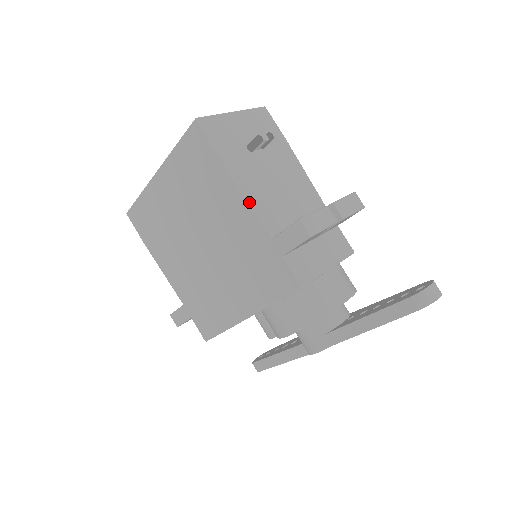
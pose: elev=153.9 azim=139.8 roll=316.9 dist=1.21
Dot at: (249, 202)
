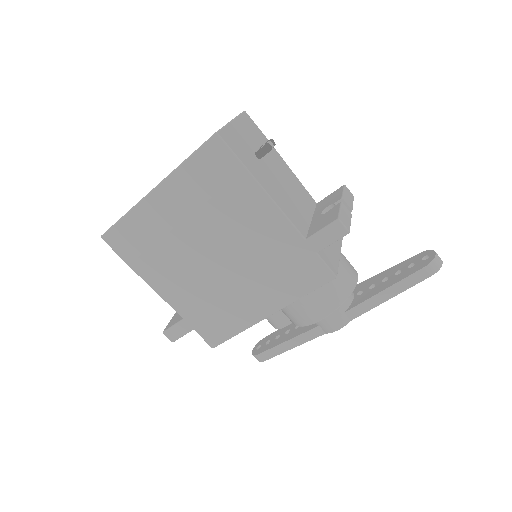
Dot at: (280, 209)
